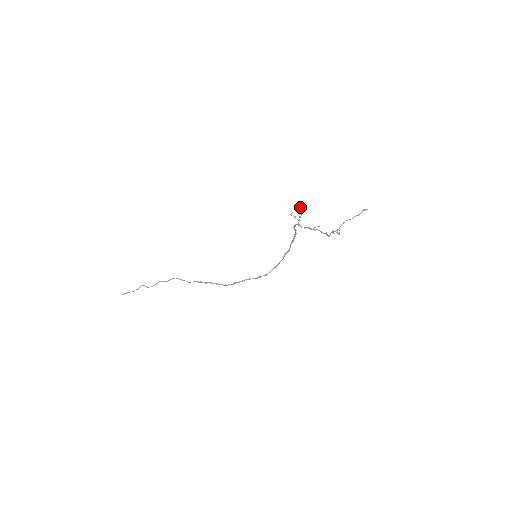
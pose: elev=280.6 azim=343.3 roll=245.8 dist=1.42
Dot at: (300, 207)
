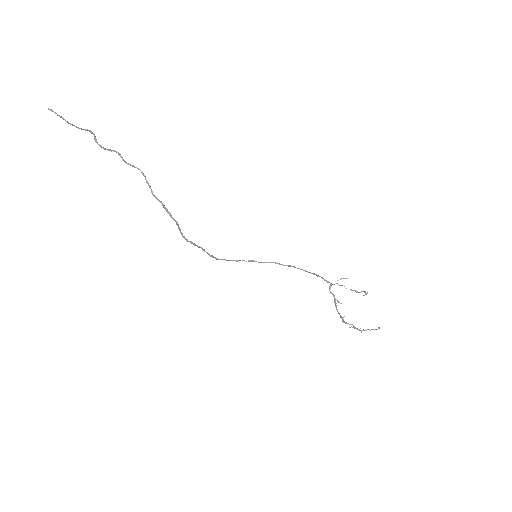
Dot at: occluded
